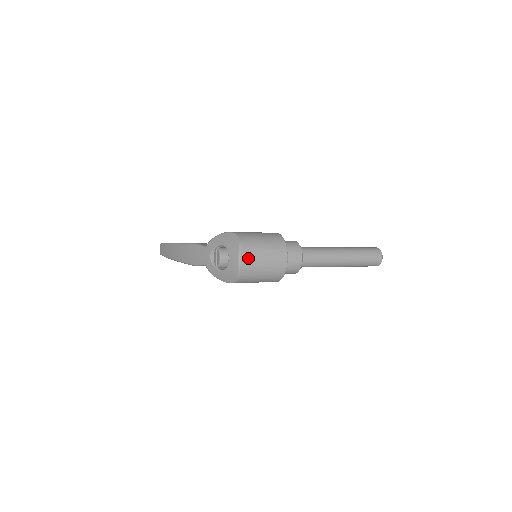
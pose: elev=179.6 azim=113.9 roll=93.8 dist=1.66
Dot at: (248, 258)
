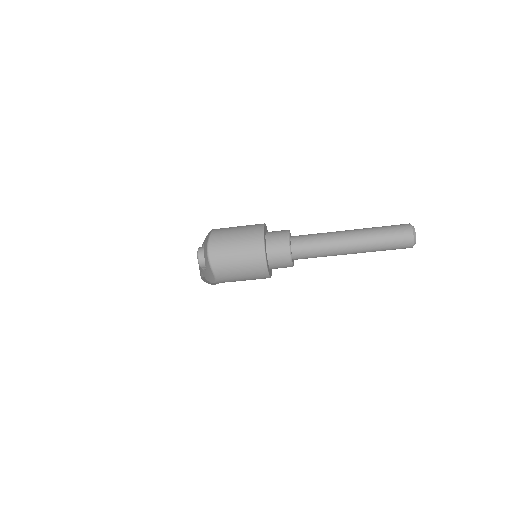
Dot at: (217, 249)
